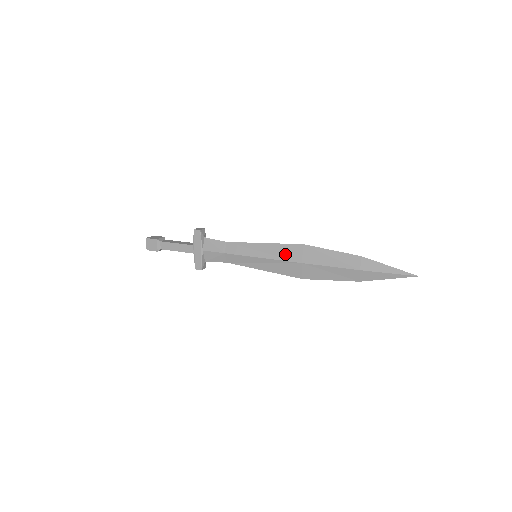
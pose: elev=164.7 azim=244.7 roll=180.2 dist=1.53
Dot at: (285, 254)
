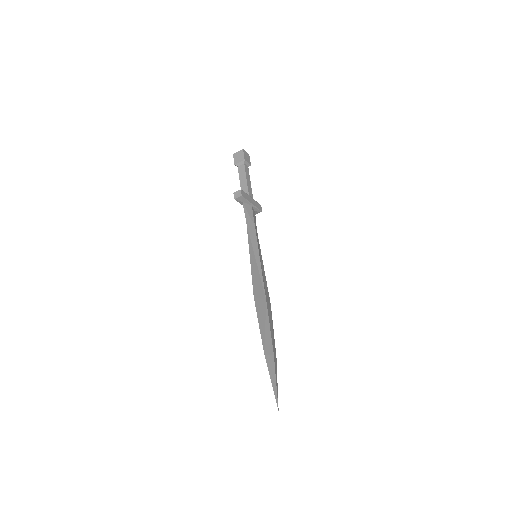
Dot at: occluded
